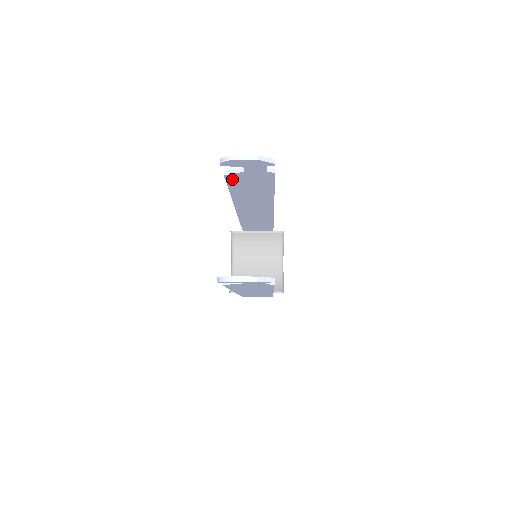
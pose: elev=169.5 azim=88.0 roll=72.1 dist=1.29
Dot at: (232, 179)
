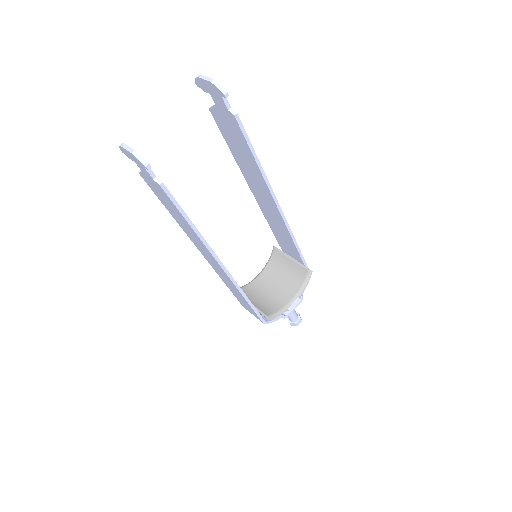
Dot at: (217, 119)
